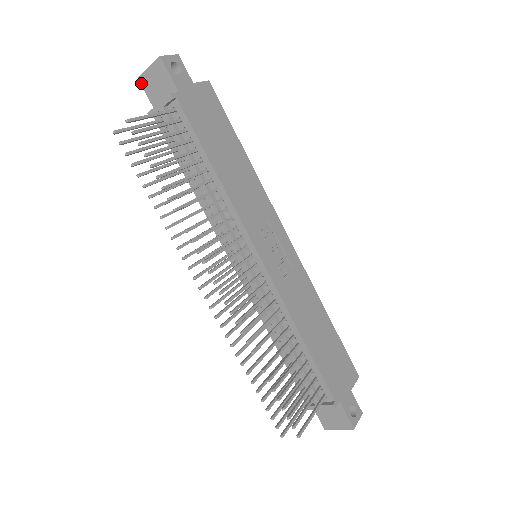
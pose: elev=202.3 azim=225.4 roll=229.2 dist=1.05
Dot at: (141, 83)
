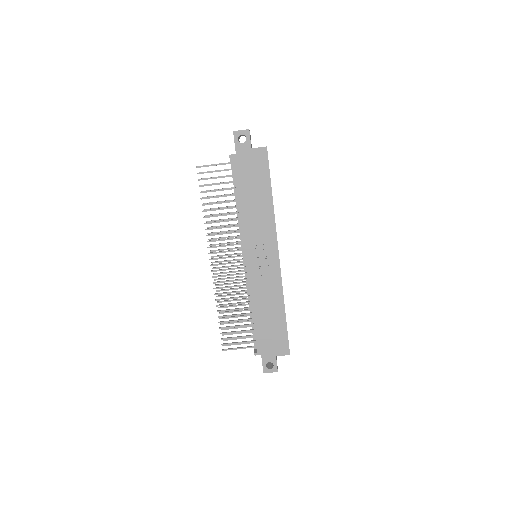
Dot at: occluded
